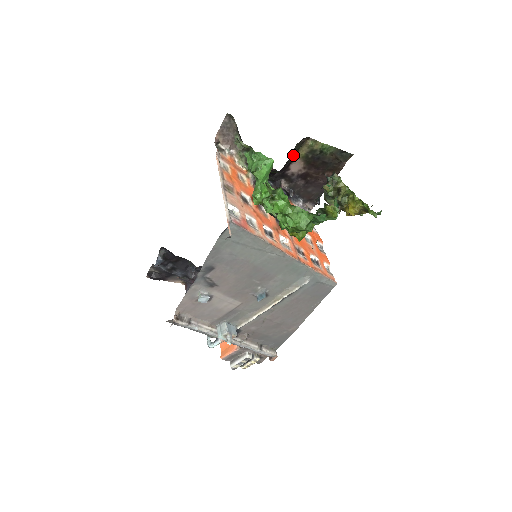
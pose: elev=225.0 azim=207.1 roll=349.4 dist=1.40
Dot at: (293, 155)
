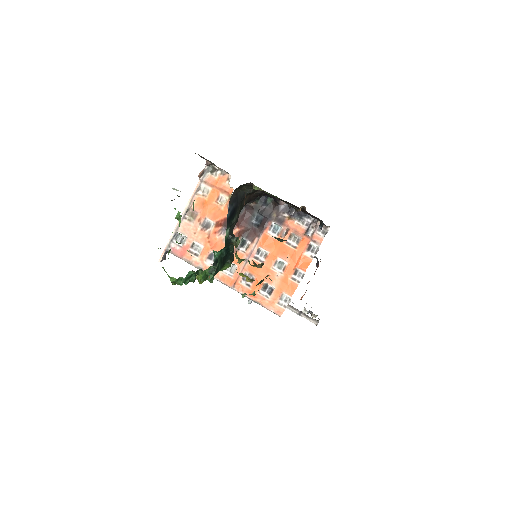
Dot at: (248, 193)
